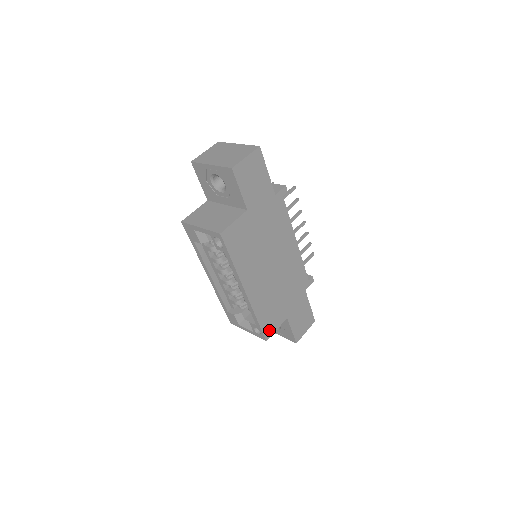
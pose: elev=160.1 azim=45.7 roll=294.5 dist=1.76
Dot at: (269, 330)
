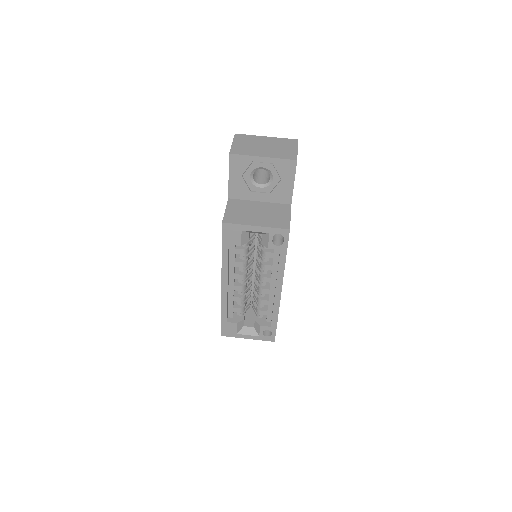
Dot at: occluded
